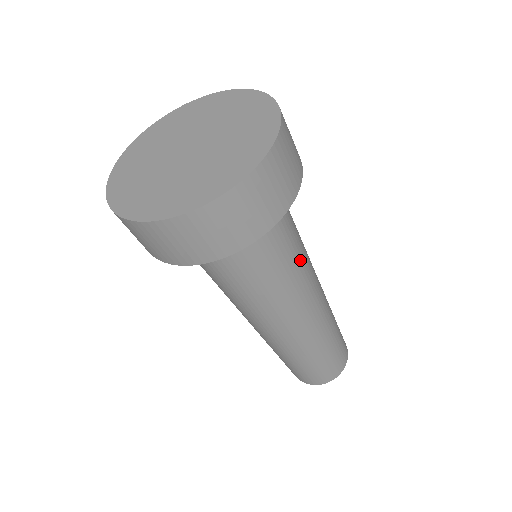
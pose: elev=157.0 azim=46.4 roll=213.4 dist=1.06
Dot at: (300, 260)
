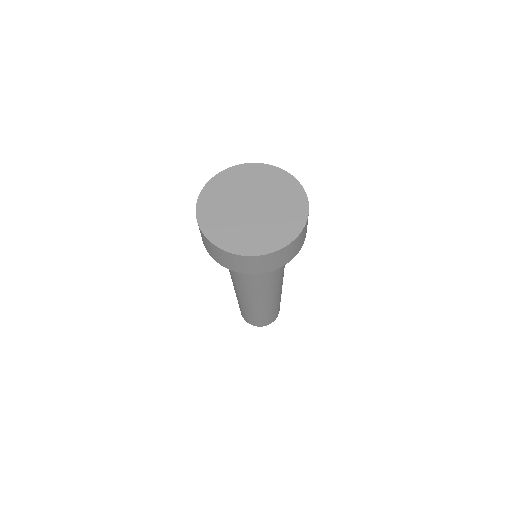
Dot at: occluded
